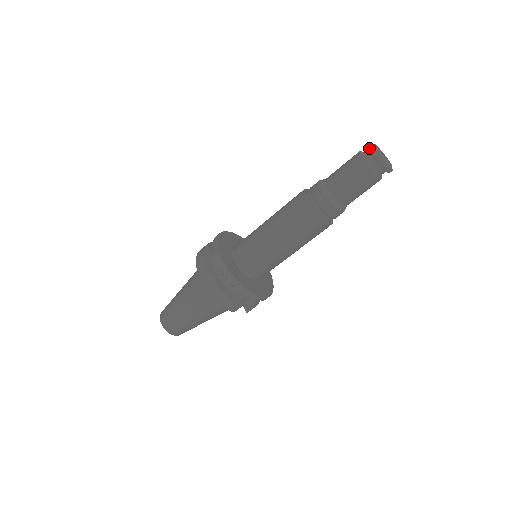
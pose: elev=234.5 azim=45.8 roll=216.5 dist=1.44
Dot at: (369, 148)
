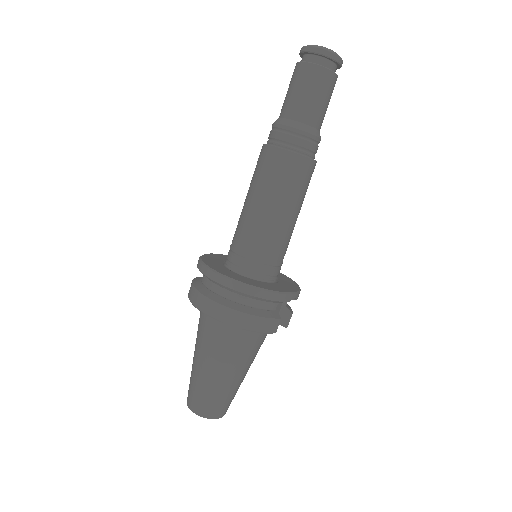
Dot at: (306, 50)
